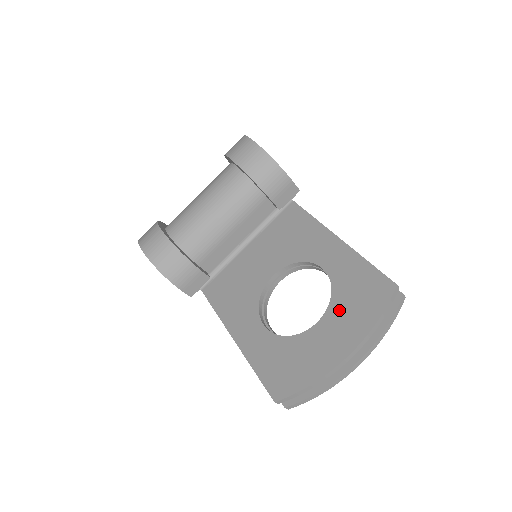
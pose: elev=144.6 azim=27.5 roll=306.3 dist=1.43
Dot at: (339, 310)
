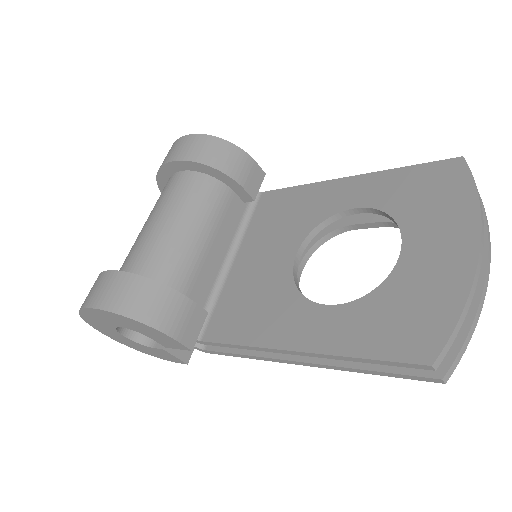
Dot at: (418, 220)
